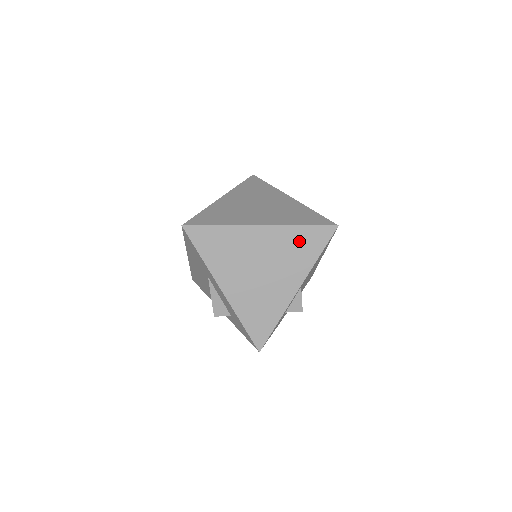
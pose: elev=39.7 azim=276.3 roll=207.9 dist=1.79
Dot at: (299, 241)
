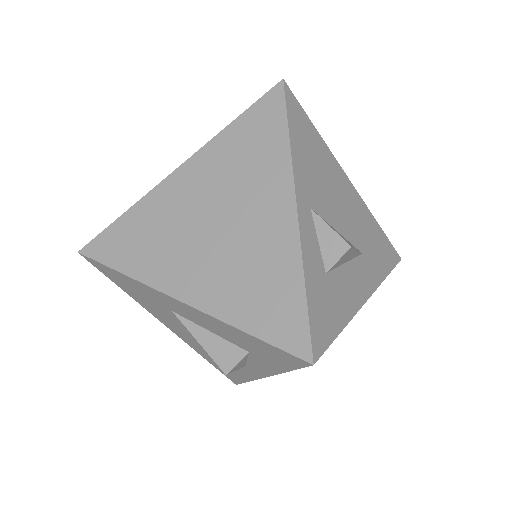
Dot at: (243, 142)
